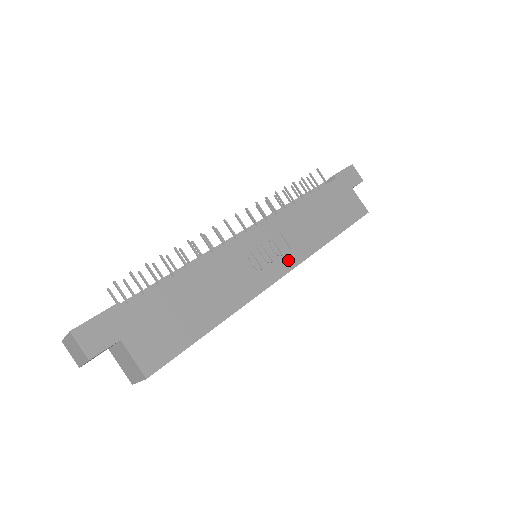
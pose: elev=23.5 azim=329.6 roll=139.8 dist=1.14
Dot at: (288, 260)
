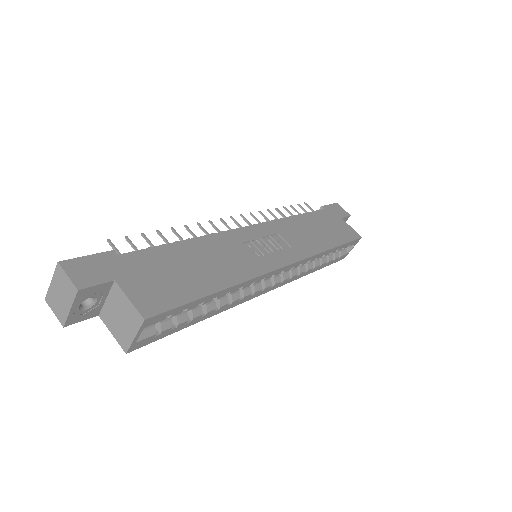
Dot at: (290, 255)
